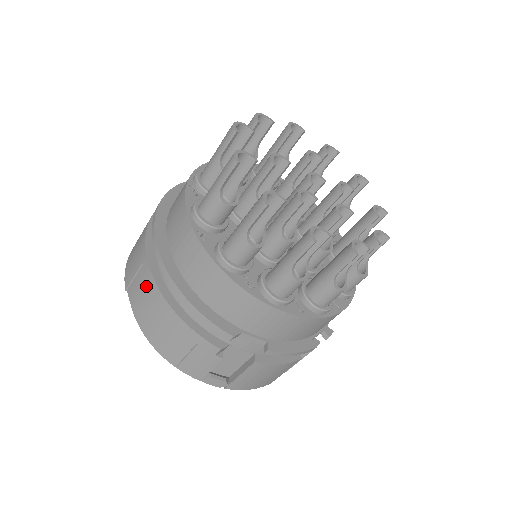
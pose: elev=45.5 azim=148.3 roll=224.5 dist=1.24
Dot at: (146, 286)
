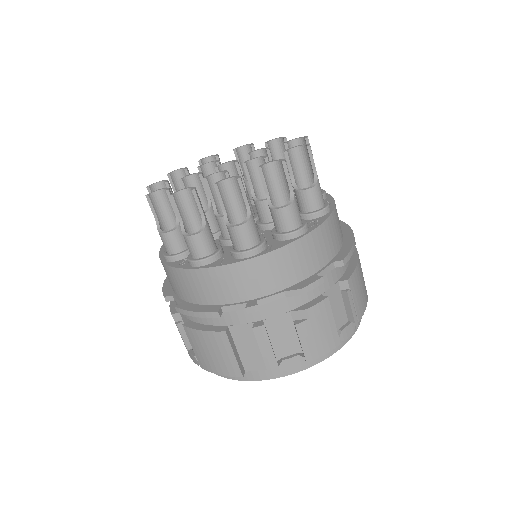
Dot at: occluded
